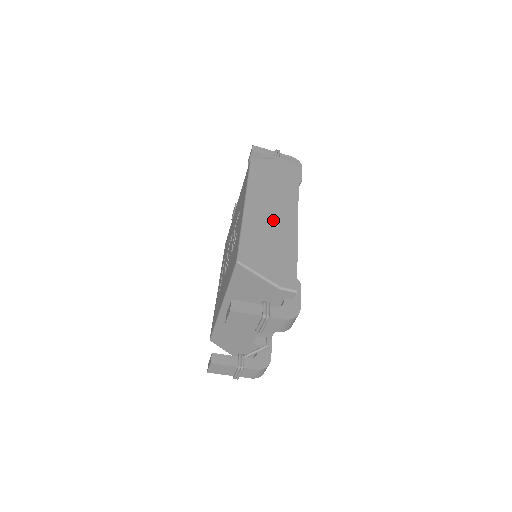
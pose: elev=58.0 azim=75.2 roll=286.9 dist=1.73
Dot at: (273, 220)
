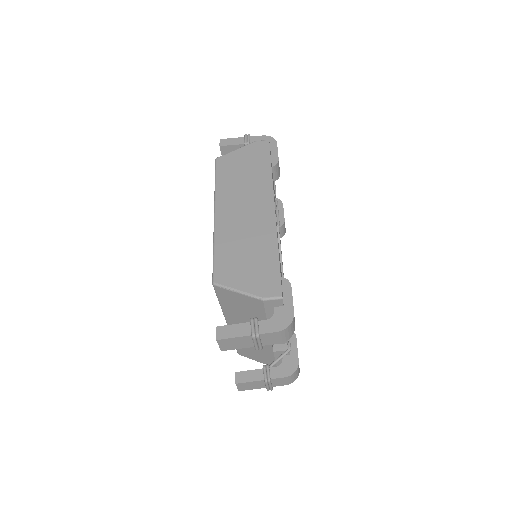
Dot at: (247, 221)
